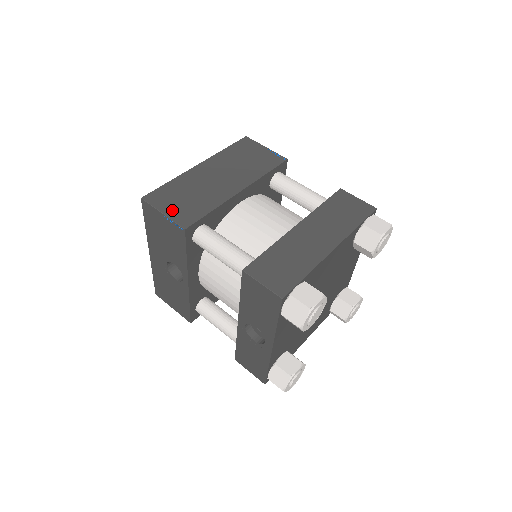
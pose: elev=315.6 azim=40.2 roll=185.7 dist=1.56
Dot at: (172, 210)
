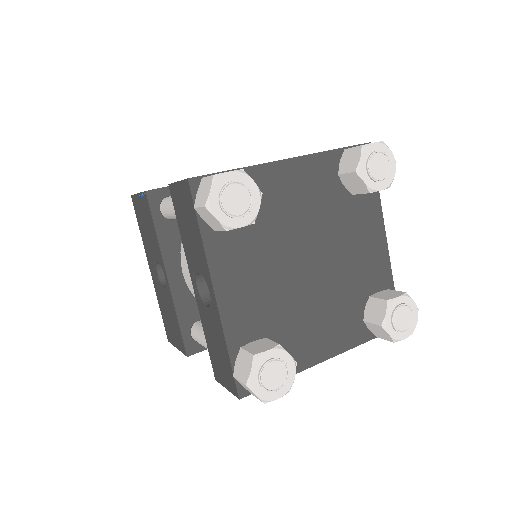
Dot at: occluded
